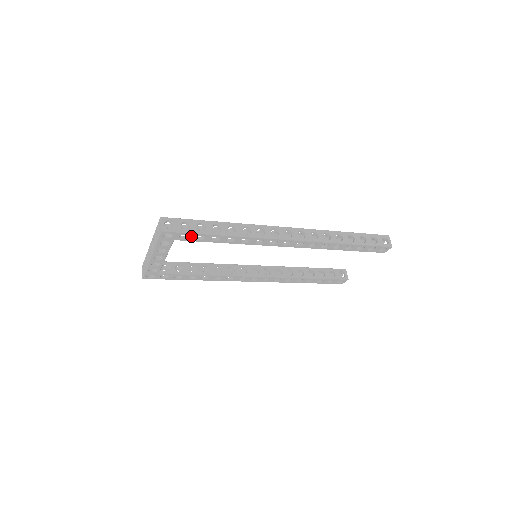
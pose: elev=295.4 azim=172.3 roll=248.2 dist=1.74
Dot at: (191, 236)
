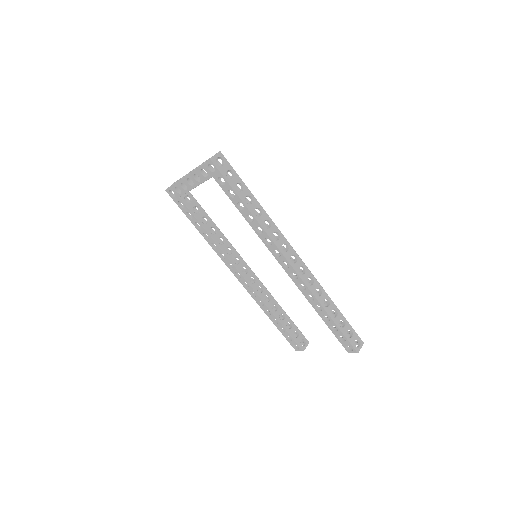
Dot at: (226, 185)
